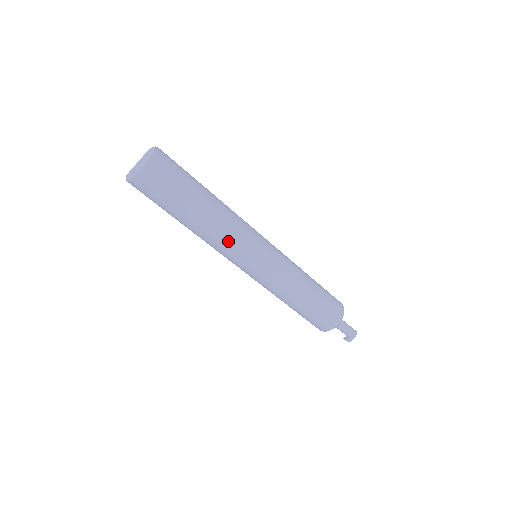
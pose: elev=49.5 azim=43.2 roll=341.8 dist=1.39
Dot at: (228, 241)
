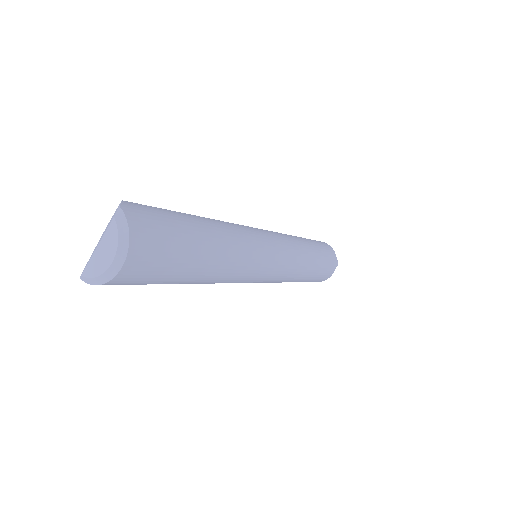
Dot at: (242, 273)
